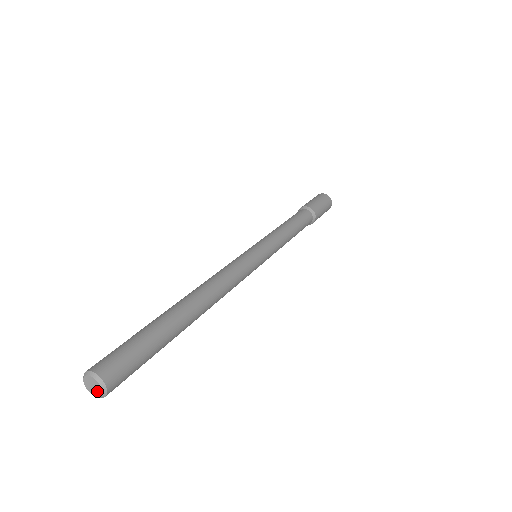
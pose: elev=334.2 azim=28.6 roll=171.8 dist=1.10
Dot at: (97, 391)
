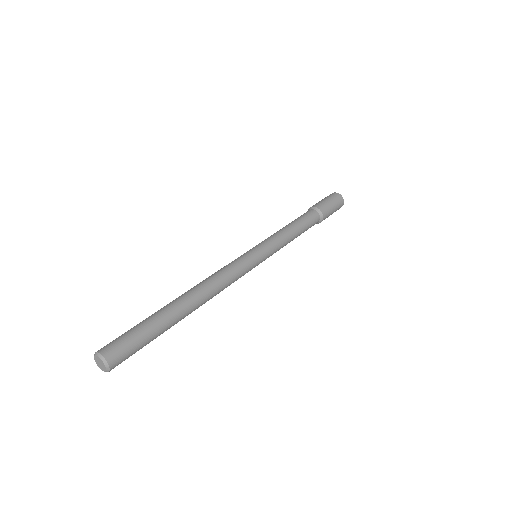
Dot at: (103, 368)
